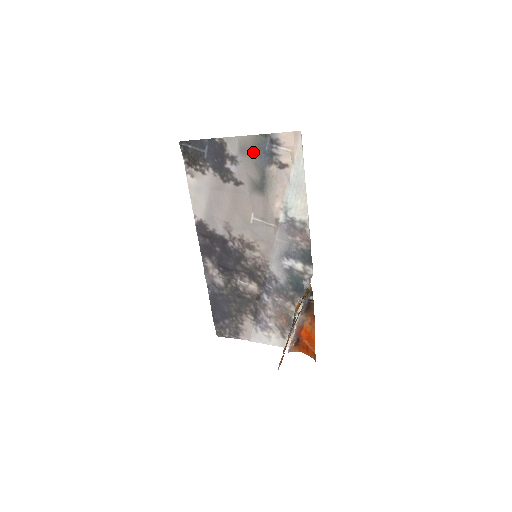
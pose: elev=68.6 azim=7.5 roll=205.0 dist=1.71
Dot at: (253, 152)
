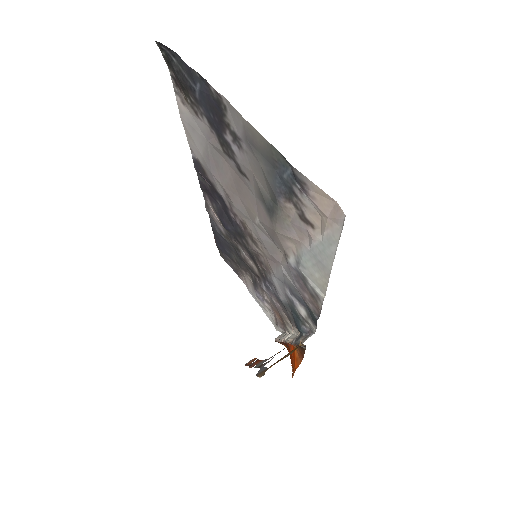
Dot at: (264, 160)
